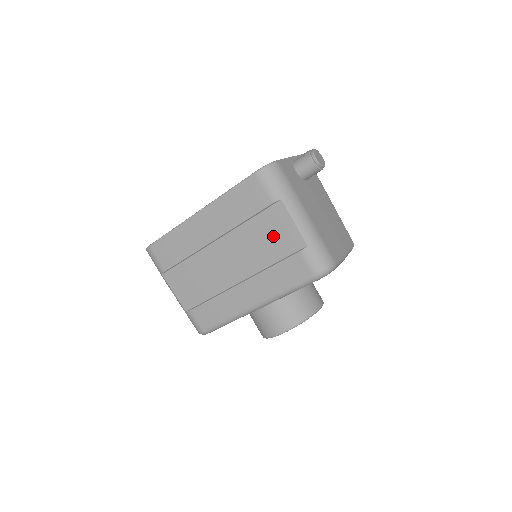
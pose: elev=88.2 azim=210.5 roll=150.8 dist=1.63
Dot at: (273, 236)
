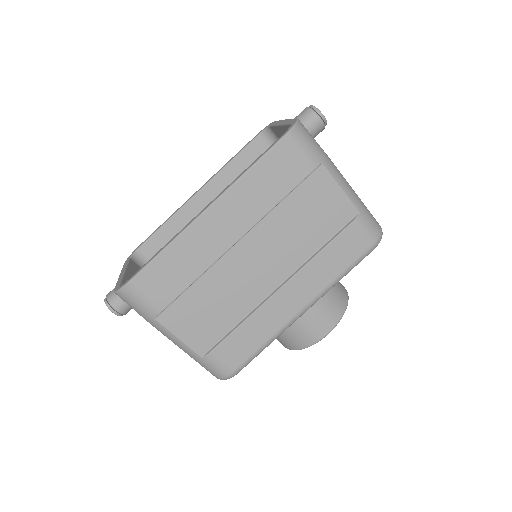
Dot at: (316, 213)
